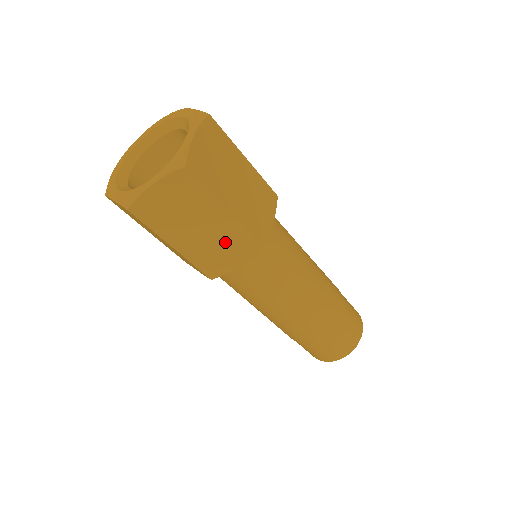
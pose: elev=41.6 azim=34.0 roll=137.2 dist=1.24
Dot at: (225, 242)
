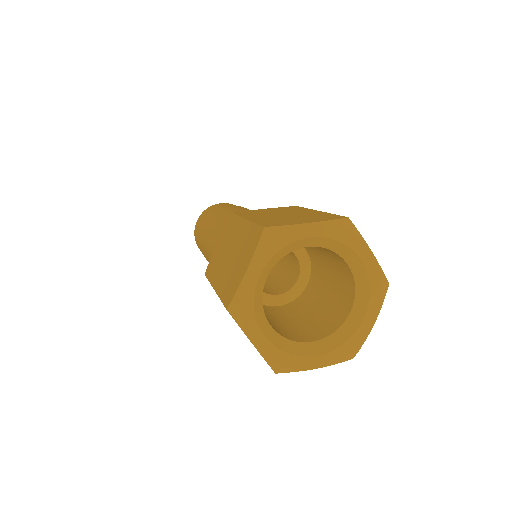
Dot at: occluded
